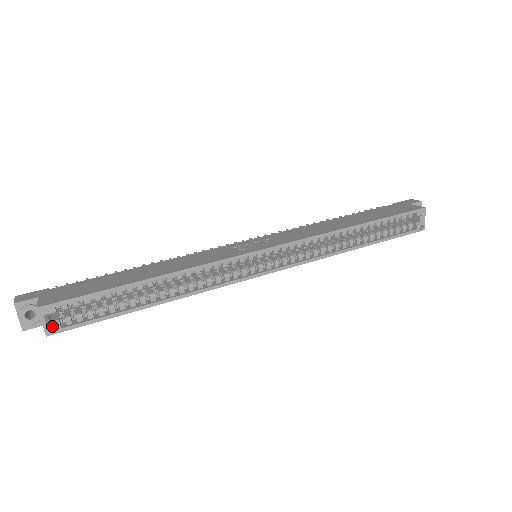
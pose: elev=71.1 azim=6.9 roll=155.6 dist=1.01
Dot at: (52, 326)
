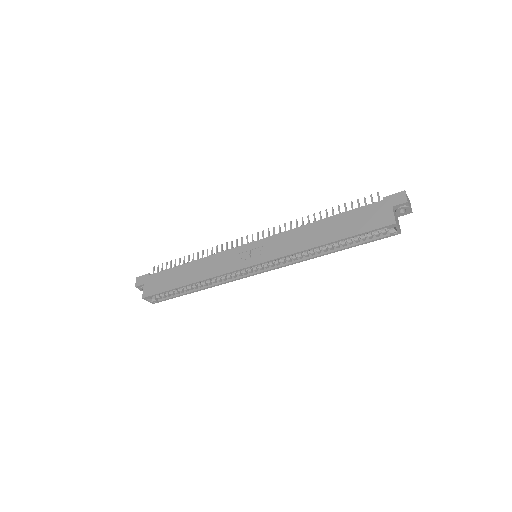
Dot at: (153, 301)
